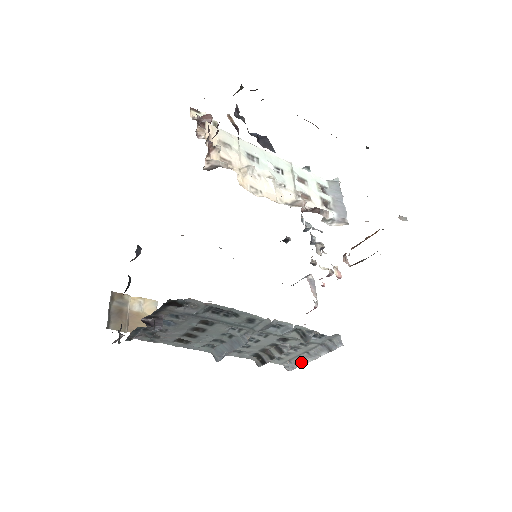
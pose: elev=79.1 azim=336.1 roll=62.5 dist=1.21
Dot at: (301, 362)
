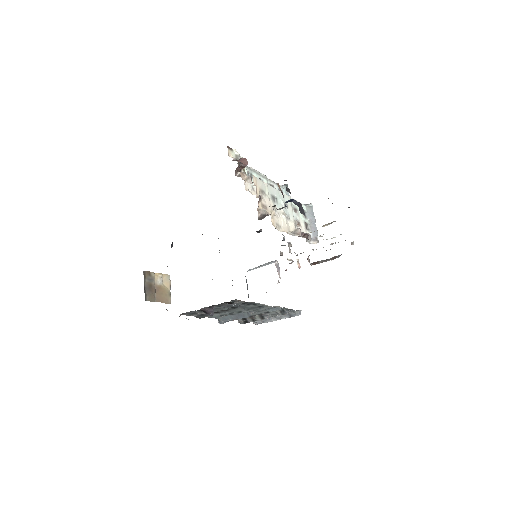
Dot at: (267, 321)
